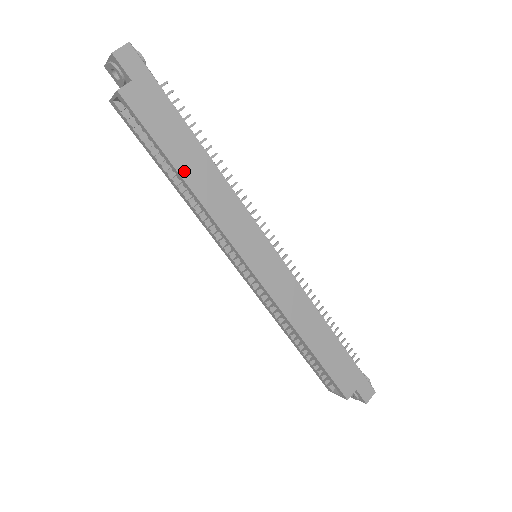
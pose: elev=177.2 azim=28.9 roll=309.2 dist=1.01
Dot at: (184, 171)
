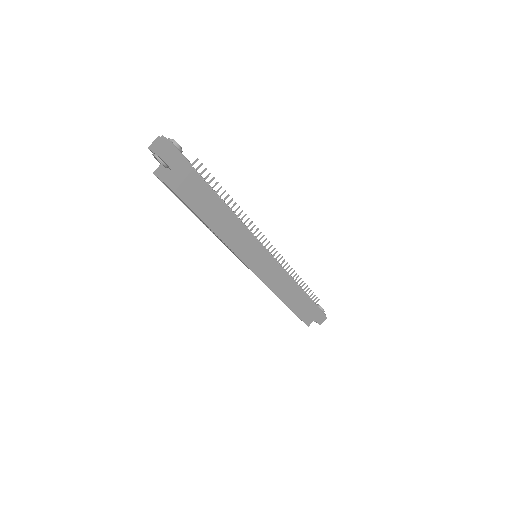
Dot at: (211, 223)
